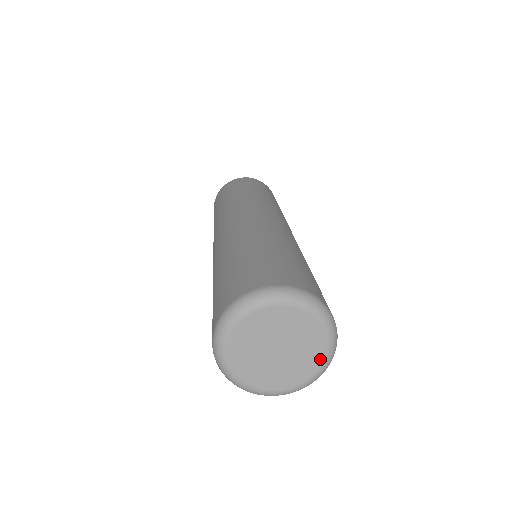
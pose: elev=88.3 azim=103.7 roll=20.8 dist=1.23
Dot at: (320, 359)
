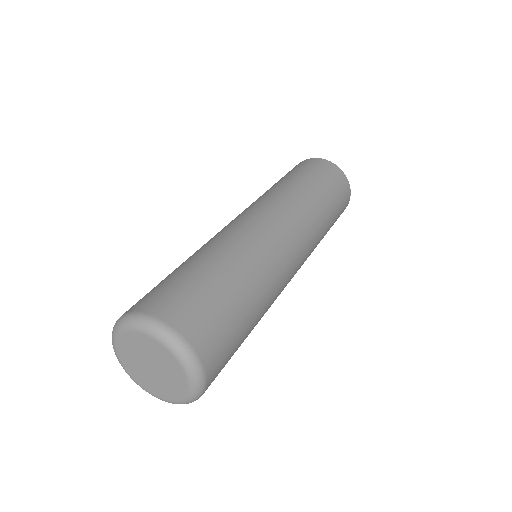
Dot at: (175, 398)
